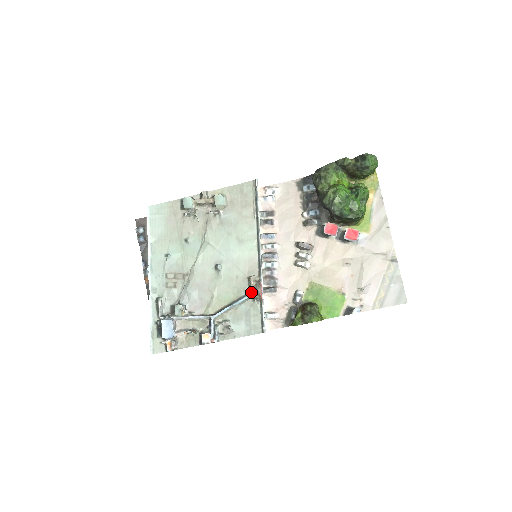
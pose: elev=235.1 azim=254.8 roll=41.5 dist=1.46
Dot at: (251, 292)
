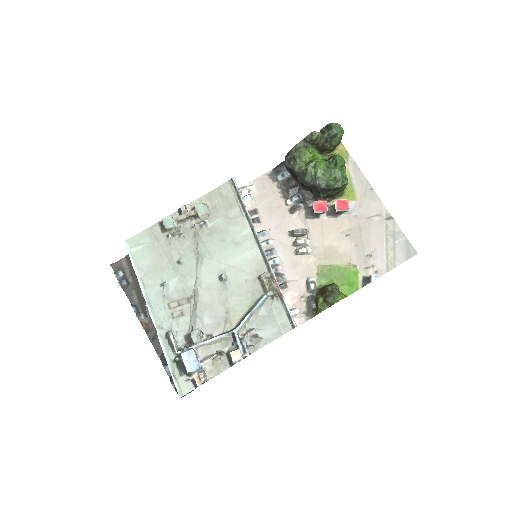
Dot at: (267, 290)
